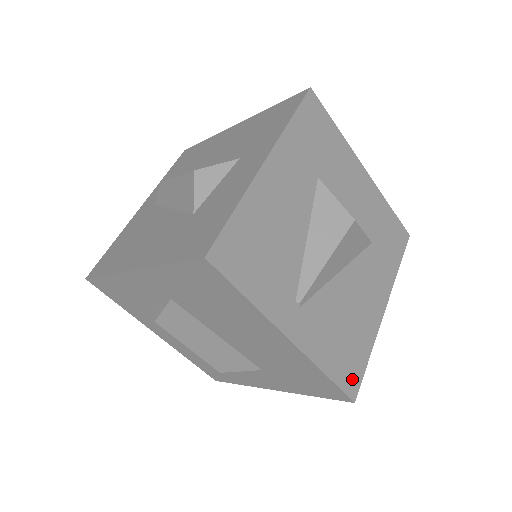
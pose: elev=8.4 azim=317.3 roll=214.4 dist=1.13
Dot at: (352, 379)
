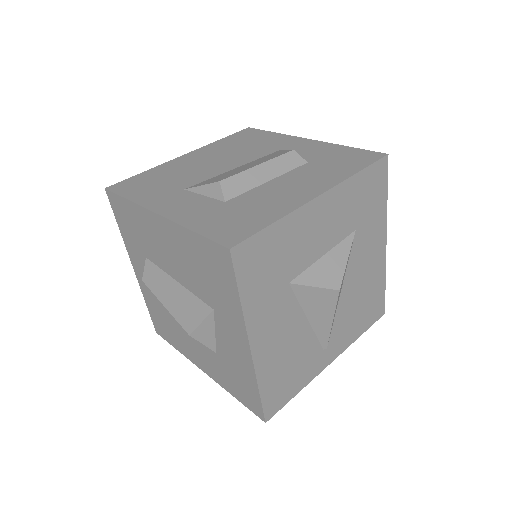
Dot at: (378, 310)
